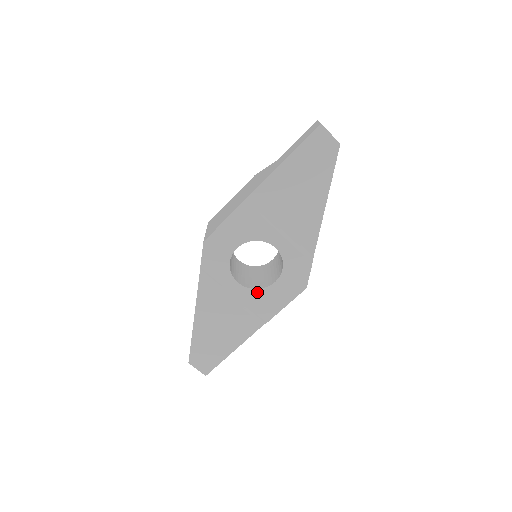
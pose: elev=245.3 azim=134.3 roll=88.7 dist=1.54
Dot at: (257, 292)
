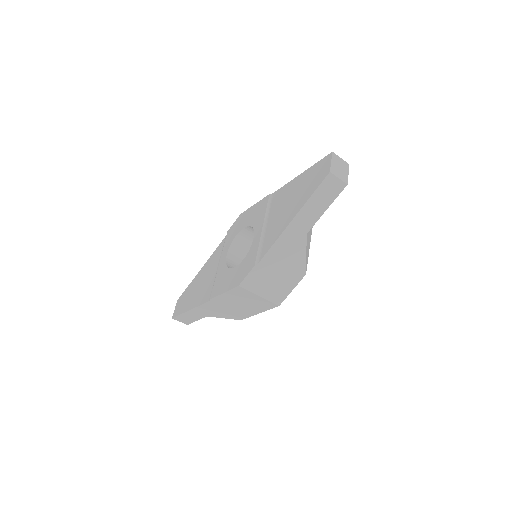
Dot at: (226, 269)
